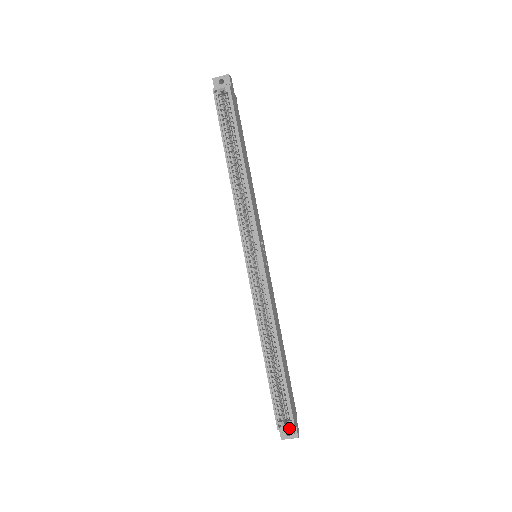
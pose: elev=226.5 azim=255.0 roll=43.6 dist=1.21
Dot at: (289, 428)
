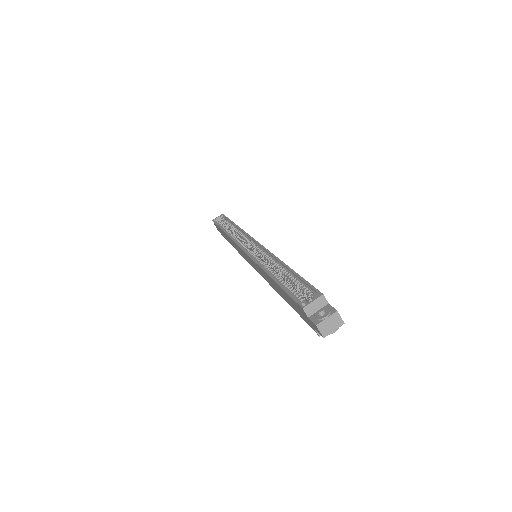
Dot at: (321, 309)
